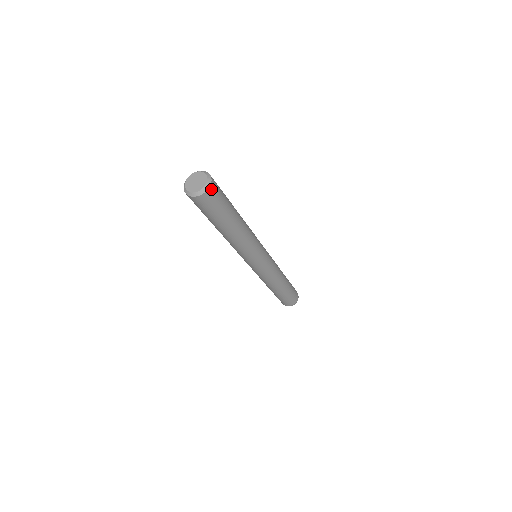
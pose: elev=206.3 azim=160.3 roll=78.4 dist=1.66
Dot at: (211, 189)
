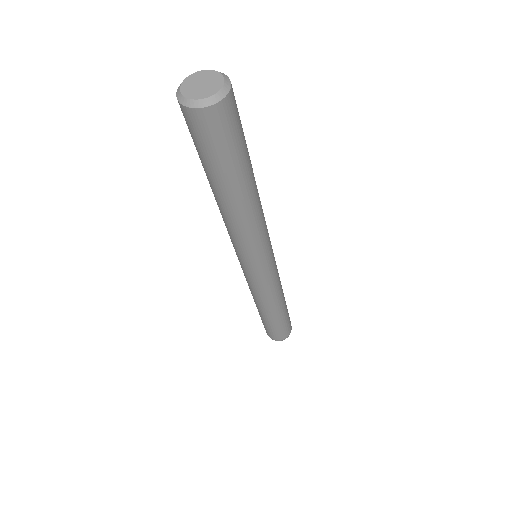
Dot at: (211, 112)
